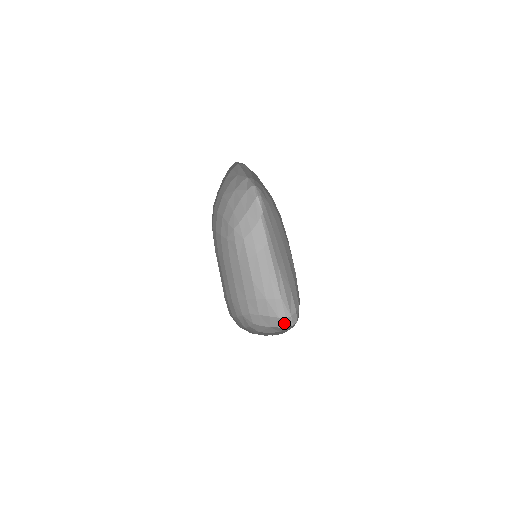
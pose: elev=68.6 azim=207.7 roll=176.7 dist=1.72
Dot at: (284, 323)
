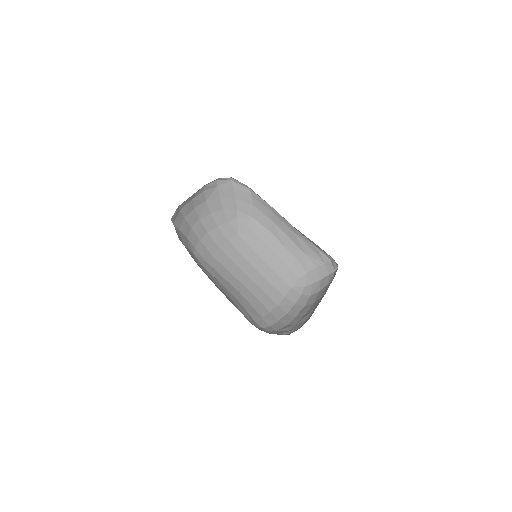
Dot at: (331, 268)
